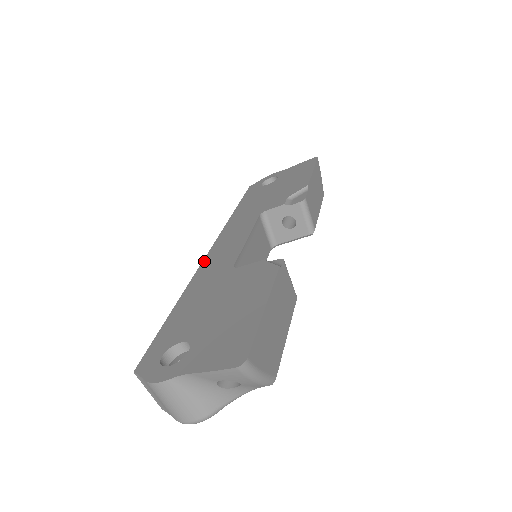
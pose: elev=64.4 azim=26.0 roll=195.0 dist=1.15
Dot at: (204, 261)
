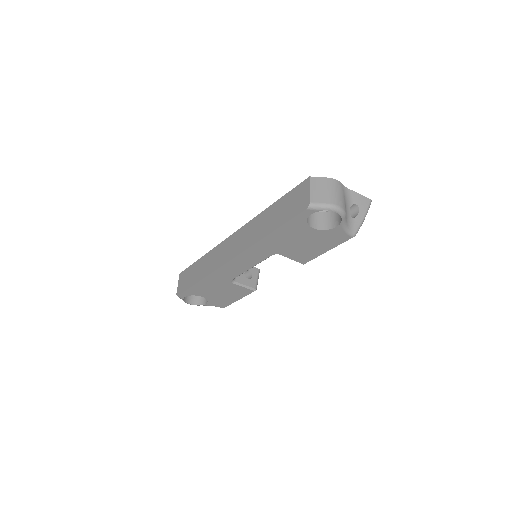
Dot at: occluded
